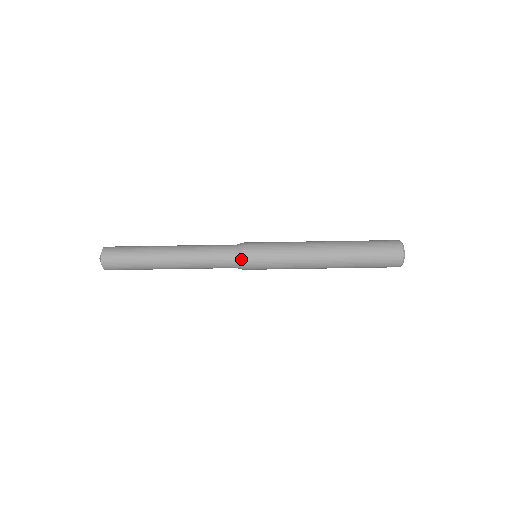
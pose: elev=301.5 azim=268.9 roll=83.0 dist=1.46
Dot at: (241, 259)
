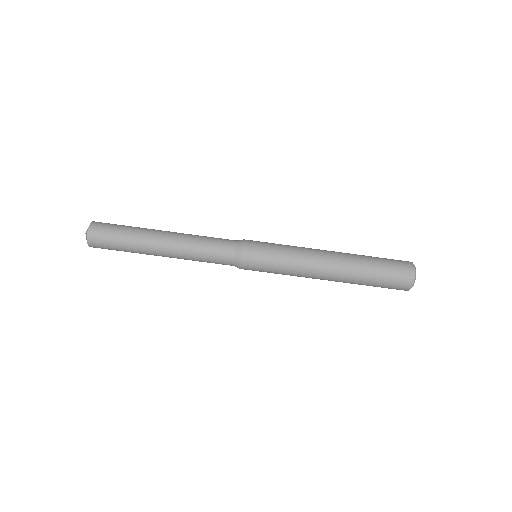
Dot at: (240, 256)
